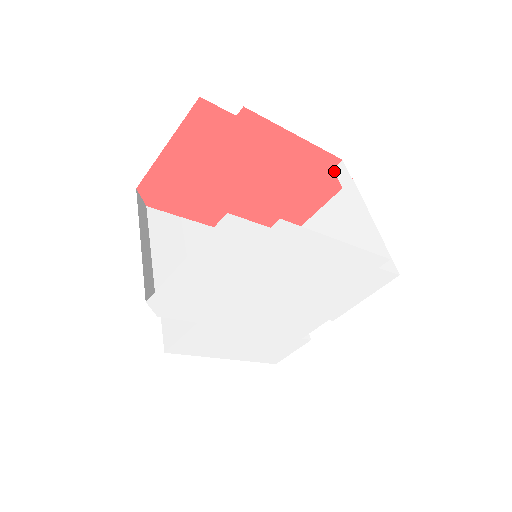
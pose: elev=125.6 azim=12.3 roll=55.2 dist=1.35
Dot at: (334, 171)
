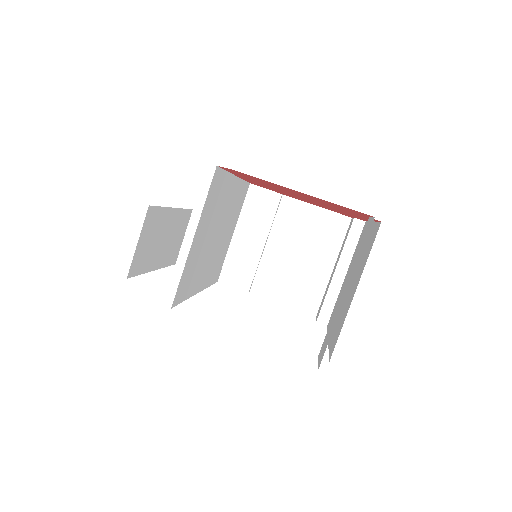
Dot at: occluded
